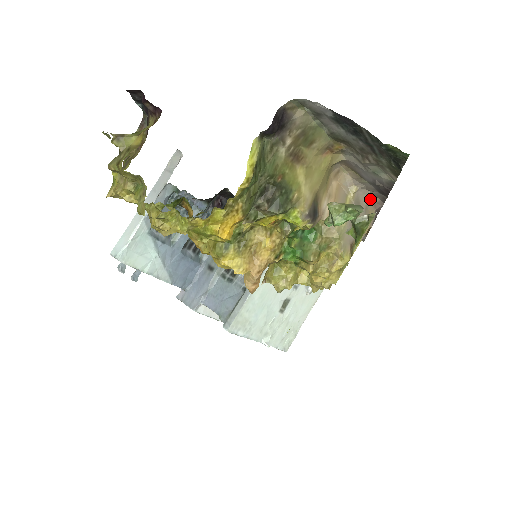
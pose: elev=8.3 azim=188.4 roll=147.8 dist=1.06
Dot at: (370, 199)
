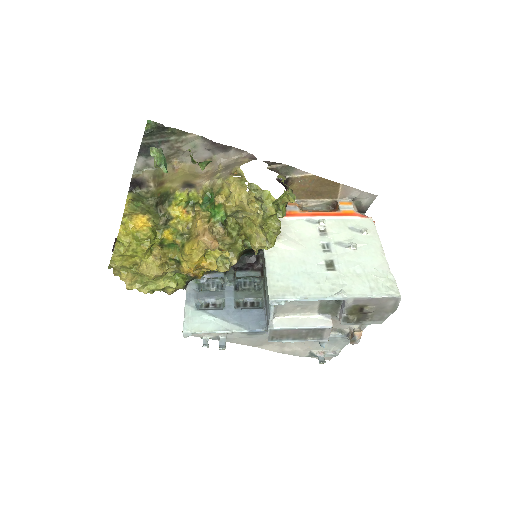
Dot at: (237, 159)
